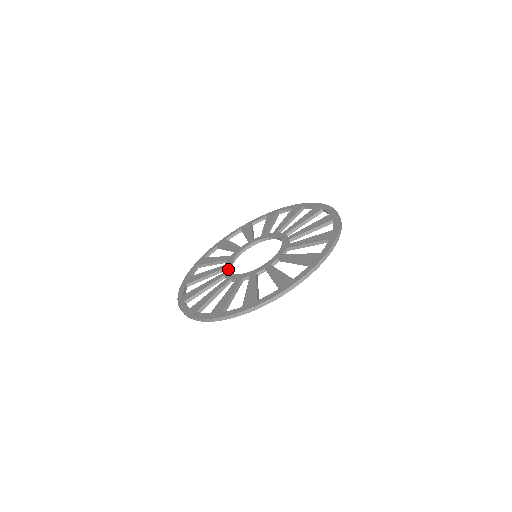
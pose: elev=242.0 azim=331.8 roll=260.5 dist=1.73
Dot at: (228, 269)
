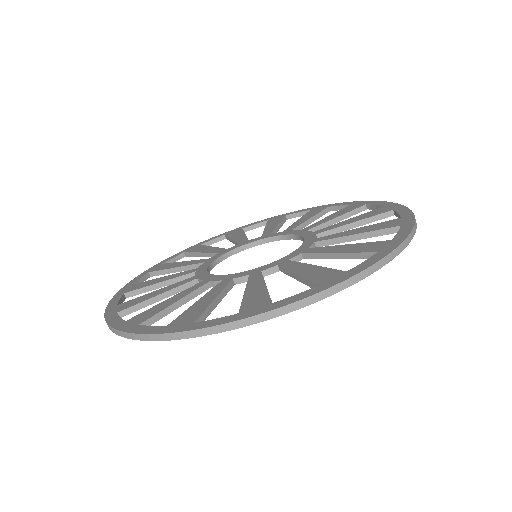
Dot at: (212, 274)
